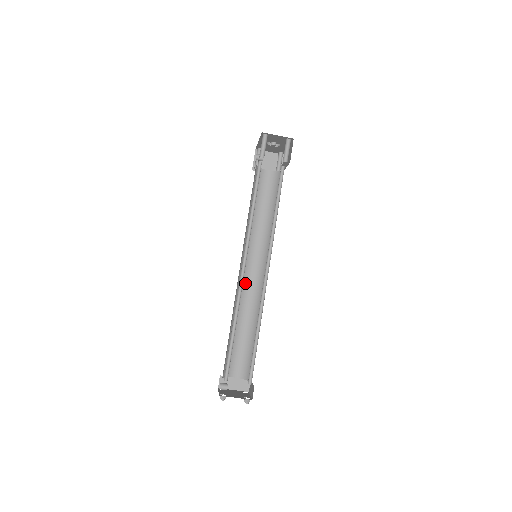
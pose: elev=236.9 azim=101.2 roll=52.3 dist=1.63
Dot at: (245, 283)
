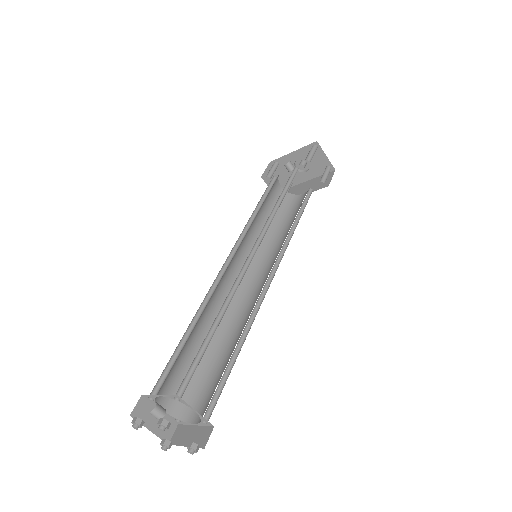
Dot at: (224, 282)
